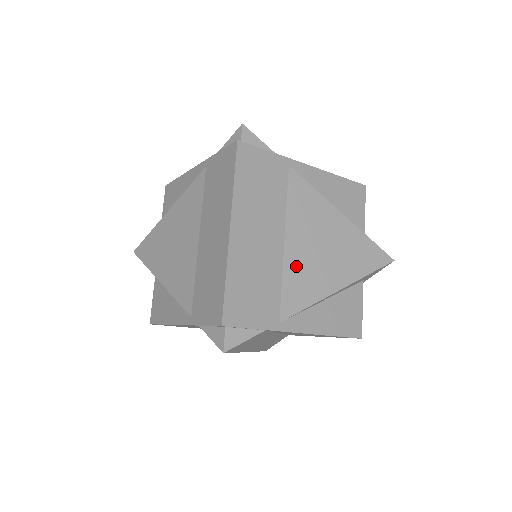
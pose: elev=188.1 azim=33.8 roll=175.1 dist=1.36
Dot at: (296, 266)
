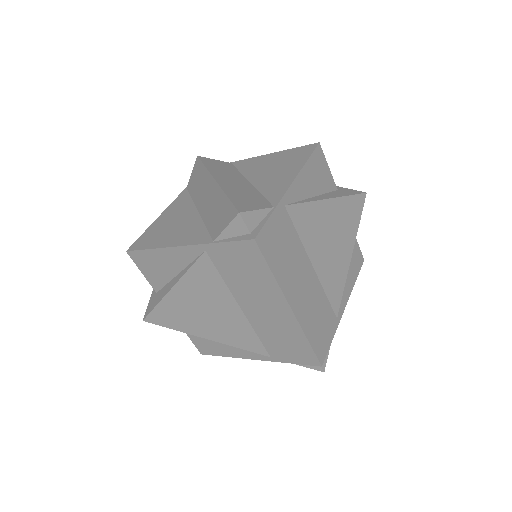
Dot at: (326, 273)
